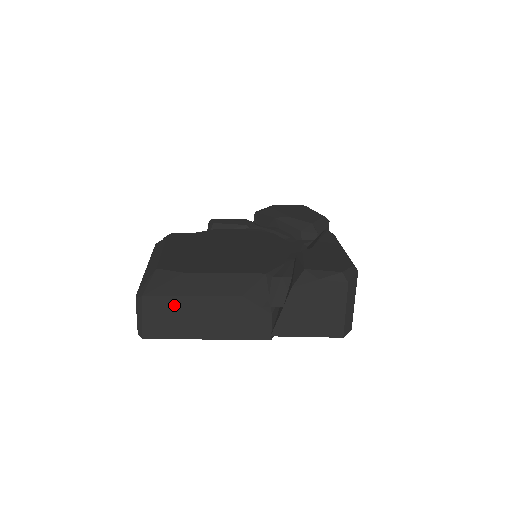
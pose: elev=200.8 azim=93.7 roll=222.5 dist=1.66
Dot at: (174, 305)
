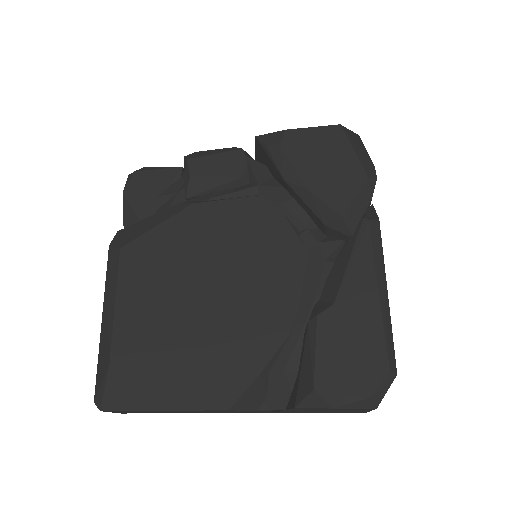
Dot at: (144, 411)
